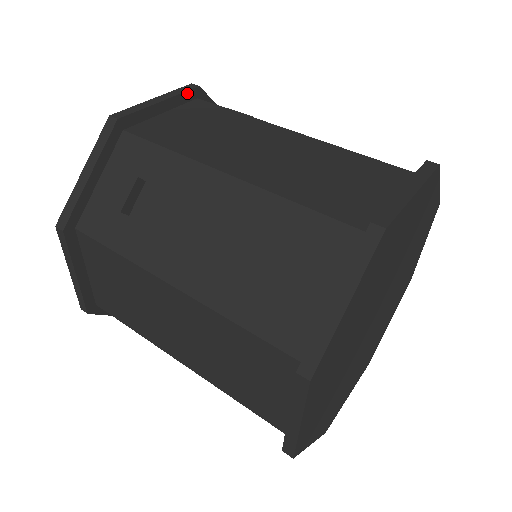
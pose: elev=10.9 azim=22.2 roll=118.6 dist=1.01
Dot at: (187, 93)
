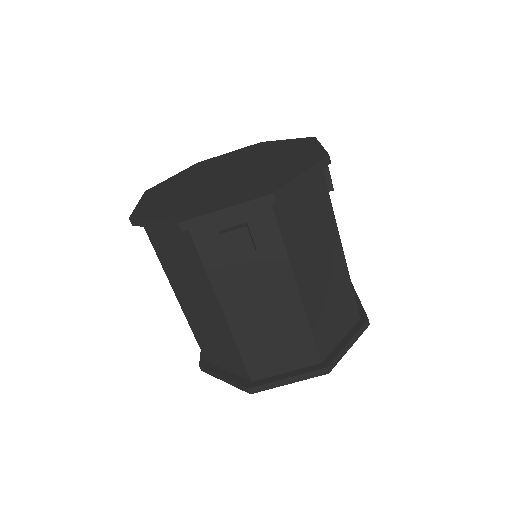
Dot at: (321, 169)
